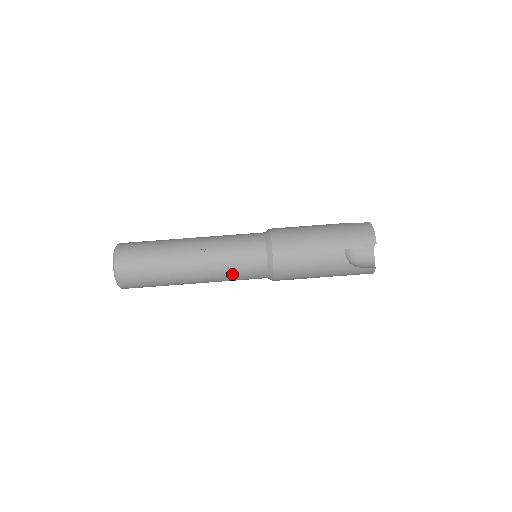
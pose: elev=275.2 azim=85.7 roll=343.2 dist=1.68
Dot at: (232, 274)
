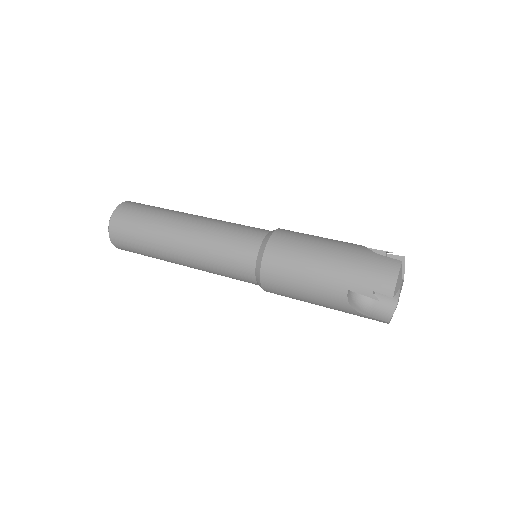
Dot at: (229, 226)
